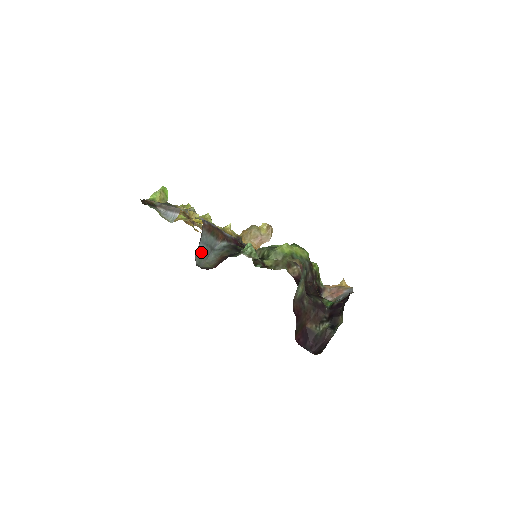
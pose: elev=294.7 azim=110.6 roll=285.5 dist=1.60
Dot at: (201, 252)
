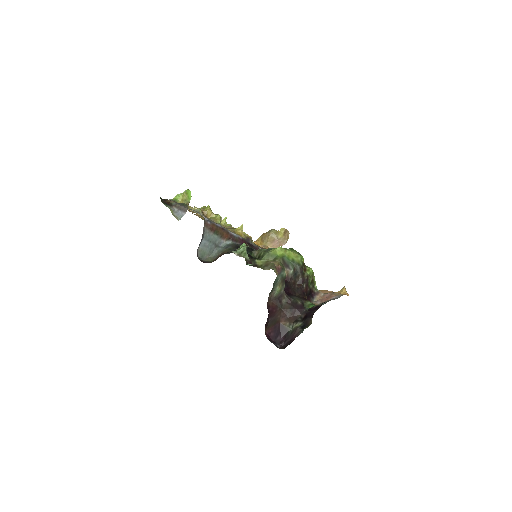
Dot at: (204, 247)
